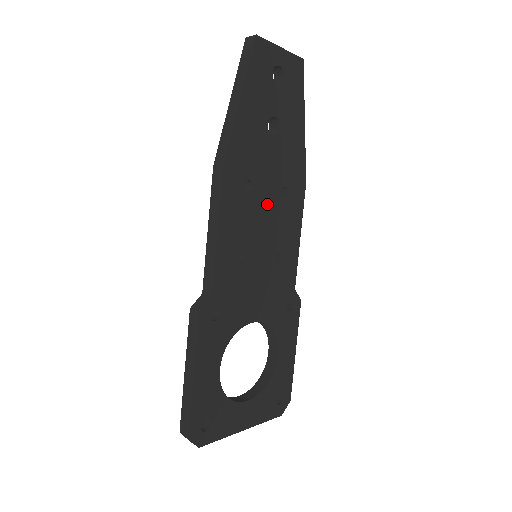
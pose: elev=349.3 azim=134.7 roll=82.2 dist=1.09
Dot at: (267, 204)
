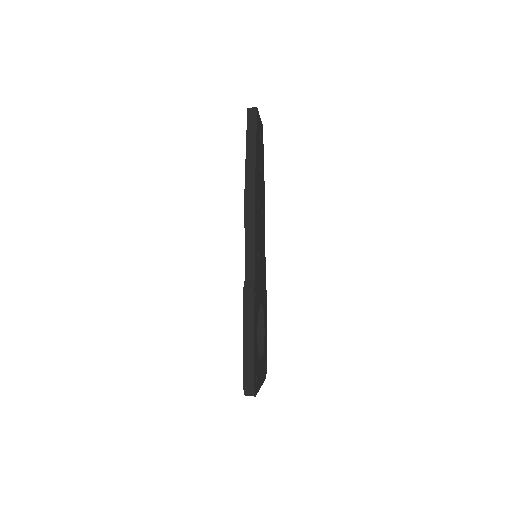
Dot at: (261, 219)
